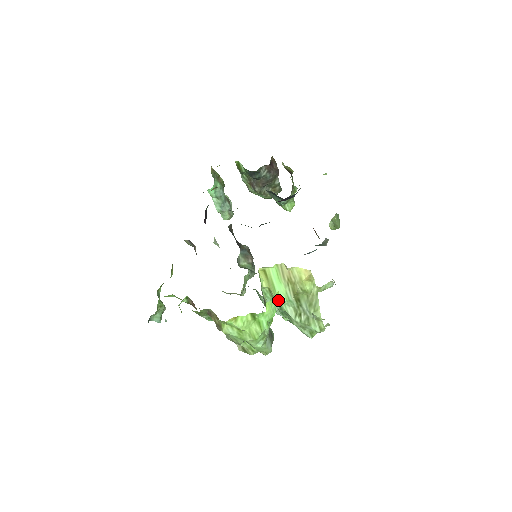
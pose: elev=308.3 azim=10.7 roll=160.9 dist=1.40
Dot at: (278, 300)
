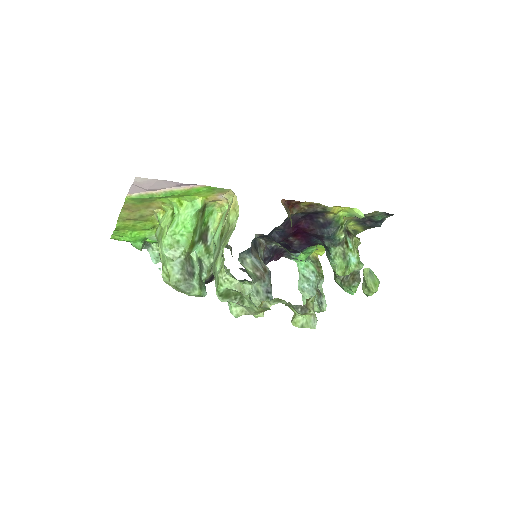
Dot at: (214, 240)
